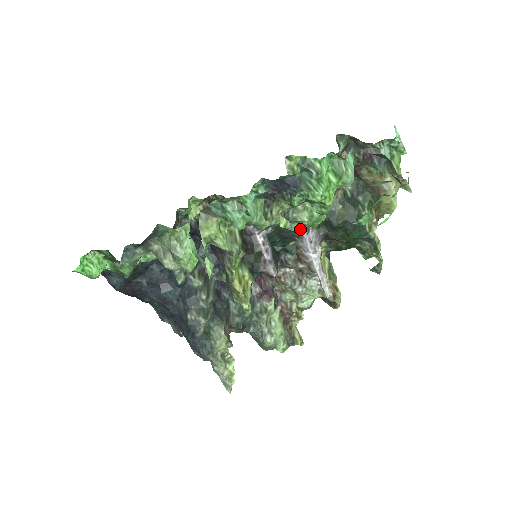
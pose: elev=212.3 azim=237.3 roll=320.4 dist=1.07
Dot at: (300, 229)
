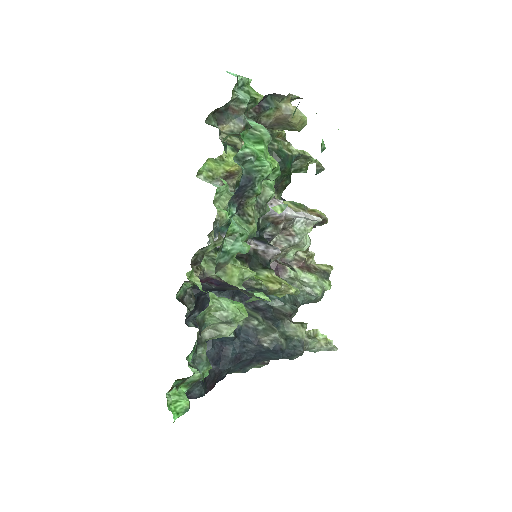
Dot at: occluded
